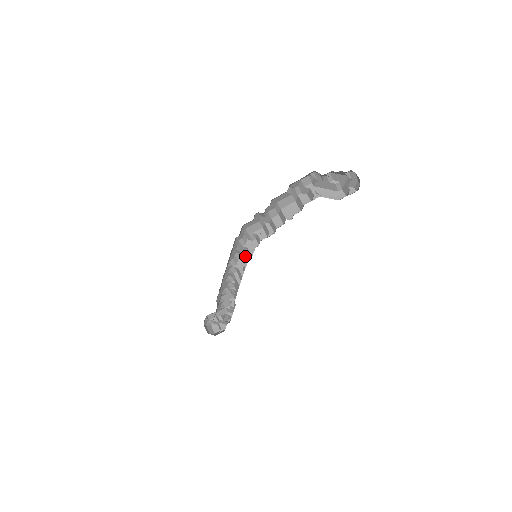
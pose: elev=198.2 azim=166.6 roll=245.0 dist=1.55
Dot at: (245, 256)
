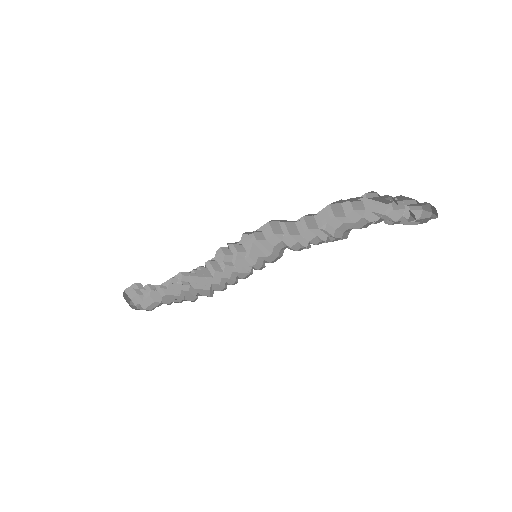
Dot at: (233, 250)
